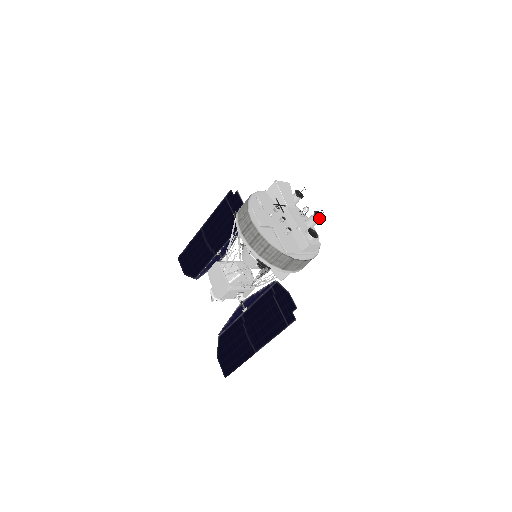
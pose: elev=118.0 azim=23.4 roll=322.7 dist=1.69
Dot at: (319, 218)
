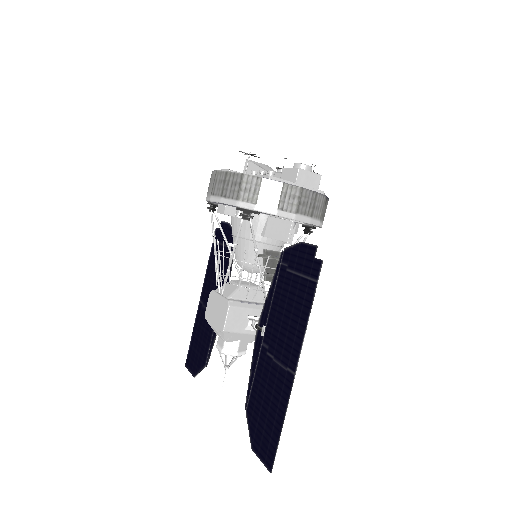
Dot at: (314, 172)
